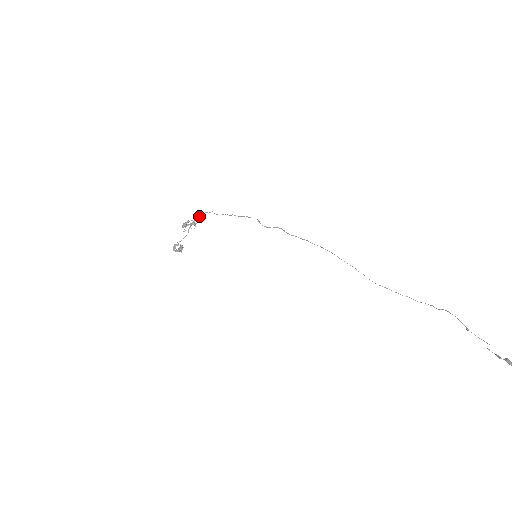
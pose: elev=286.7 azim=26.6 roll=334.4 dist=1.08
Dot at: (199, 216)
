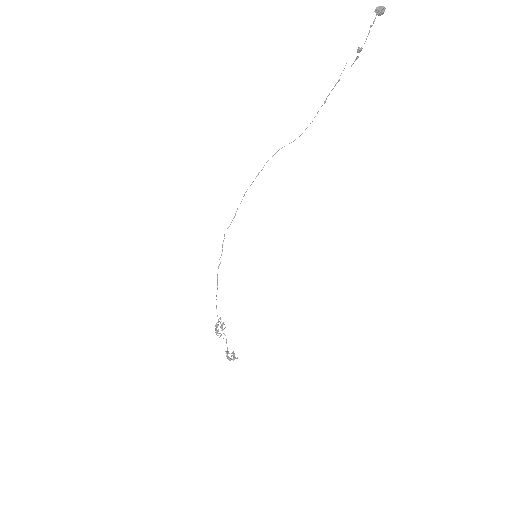
Dot at: occluded
